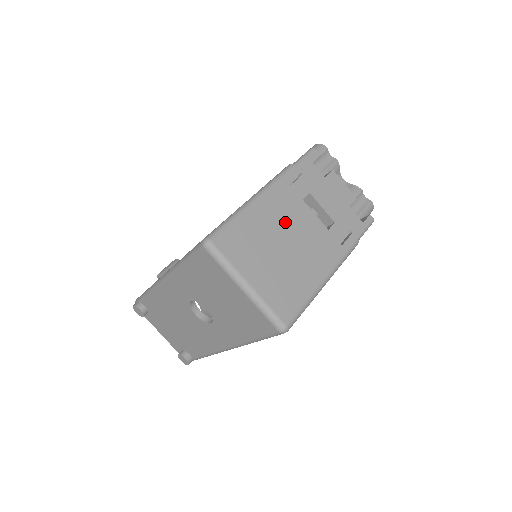
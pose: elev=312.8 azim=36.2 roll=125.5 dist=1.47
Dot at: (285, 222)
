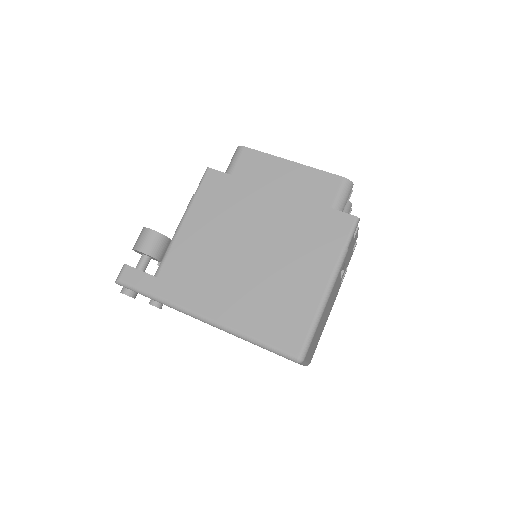
Dot at: (330, 302)
